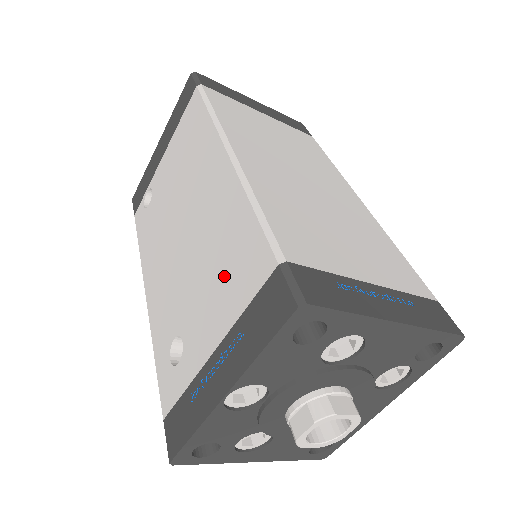
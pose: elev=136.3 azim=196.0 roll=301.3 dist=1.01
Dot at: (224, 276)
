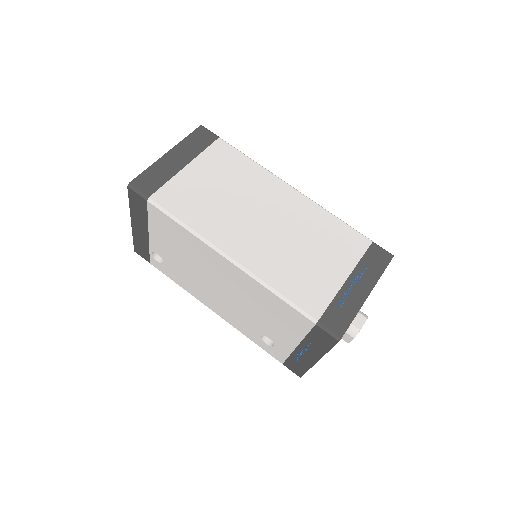
Dot at: (279, 320)
